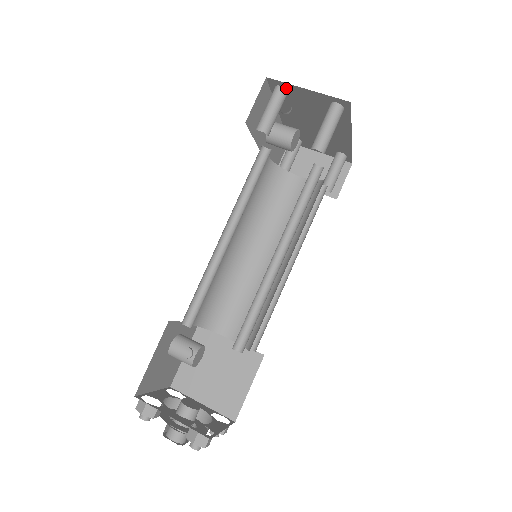
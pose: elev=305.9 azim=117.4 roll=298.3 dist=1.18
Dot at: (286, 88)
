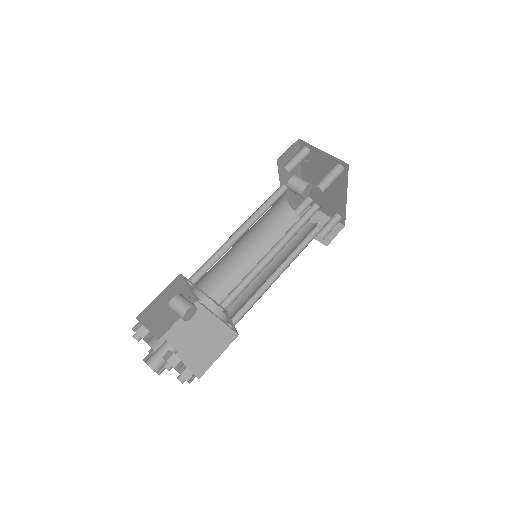
Dot at: (310, 149)
